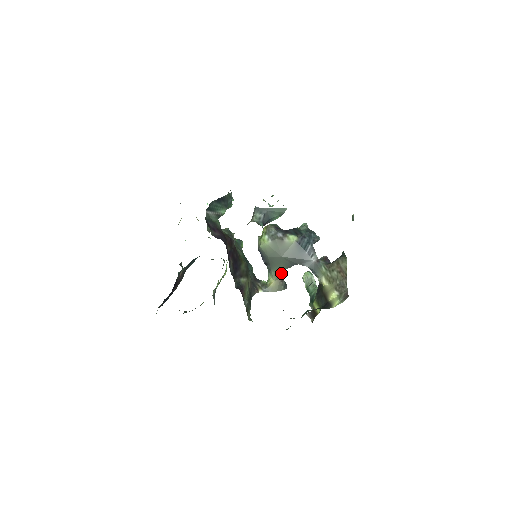
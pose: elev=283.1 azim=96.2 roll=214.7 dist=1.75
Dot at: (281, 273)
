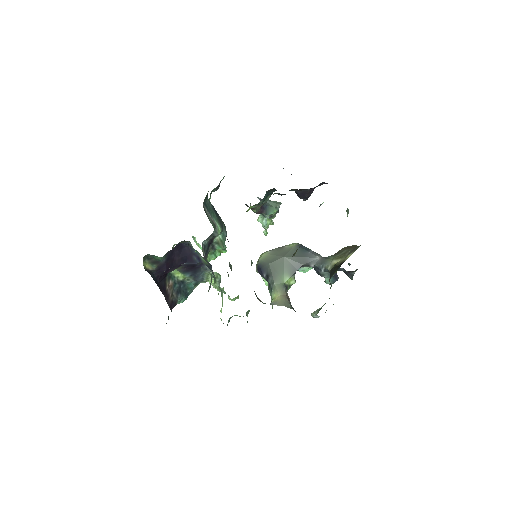
Dot at: (286, 288)
